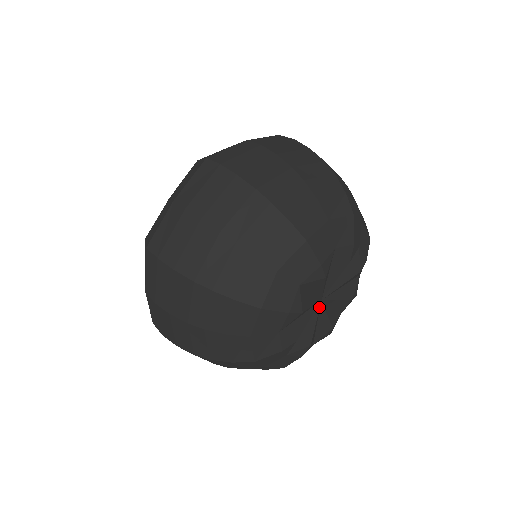
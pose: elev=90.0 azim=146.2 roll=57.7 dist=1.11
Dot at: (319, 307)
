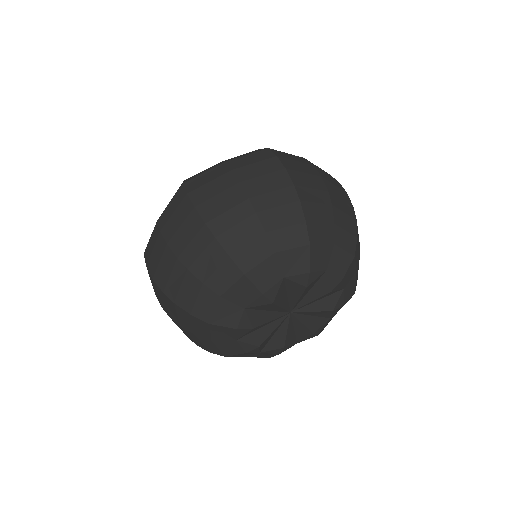
Dot at: (285, 317)
